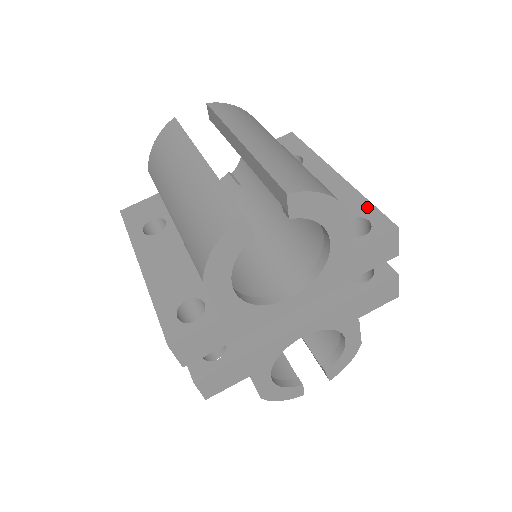
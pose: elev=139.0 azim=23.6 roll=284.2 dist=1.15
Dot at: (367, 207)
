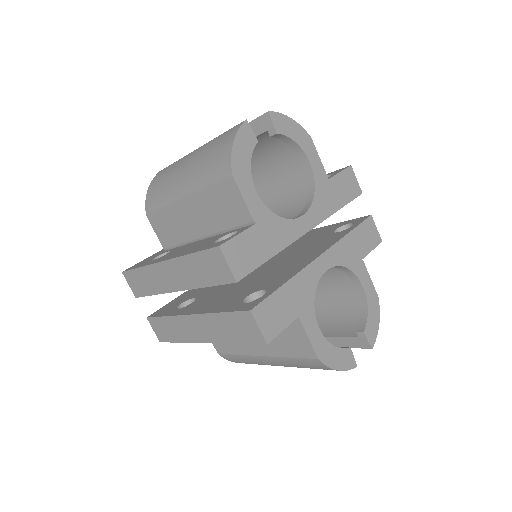
Dot at: occluded
